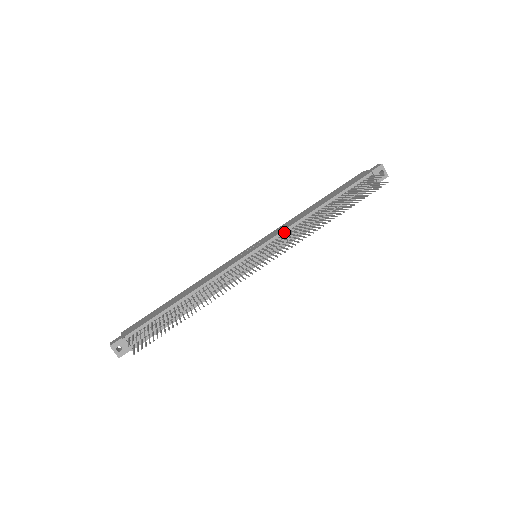
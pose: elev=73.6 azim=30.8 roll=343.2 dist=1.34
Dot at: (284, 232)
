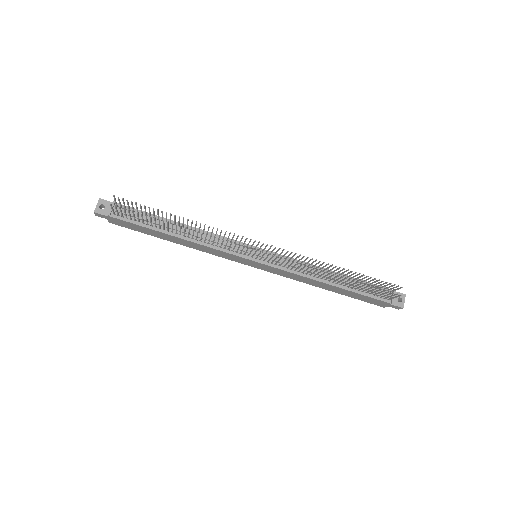
Dot at: (292, 260)
